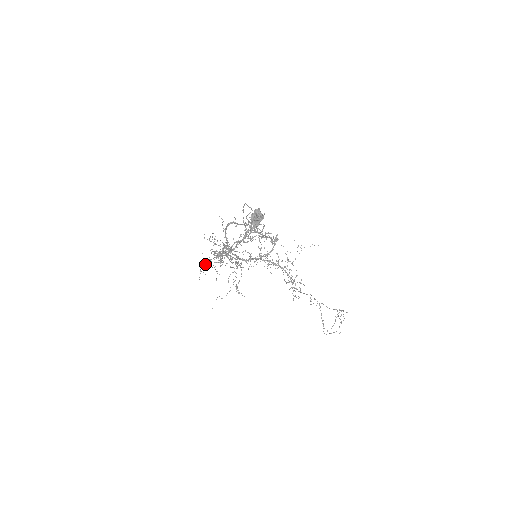
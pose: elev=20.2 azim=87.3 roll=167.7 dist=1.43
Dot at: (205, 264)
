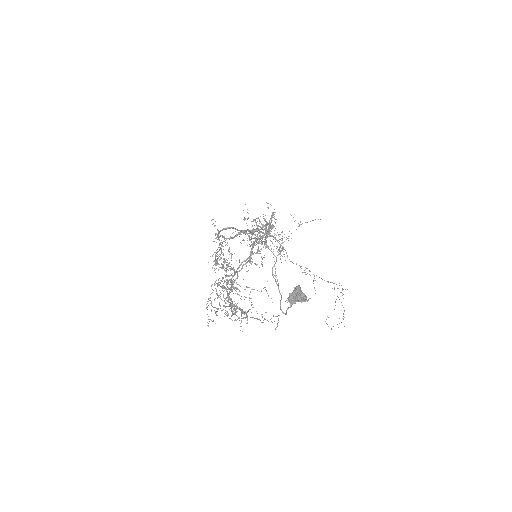
Dot at: occluded
